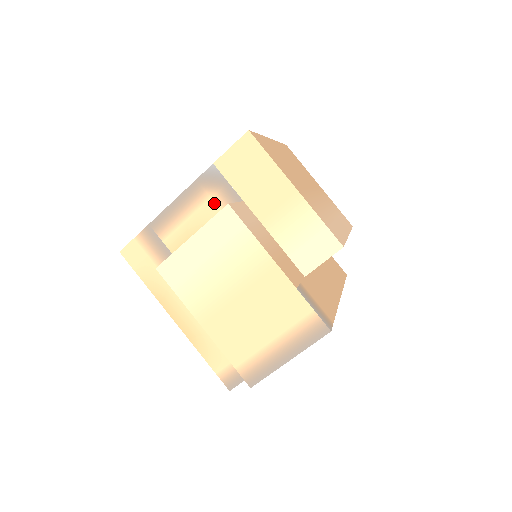
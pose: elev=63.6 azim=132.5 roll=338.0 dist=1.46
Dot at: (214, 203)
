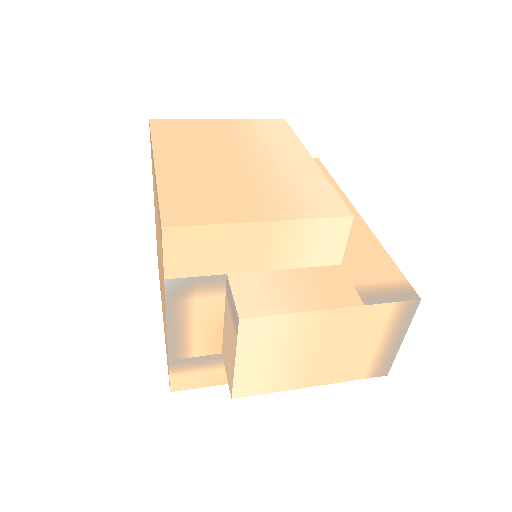
Dot at: (203, 300)
